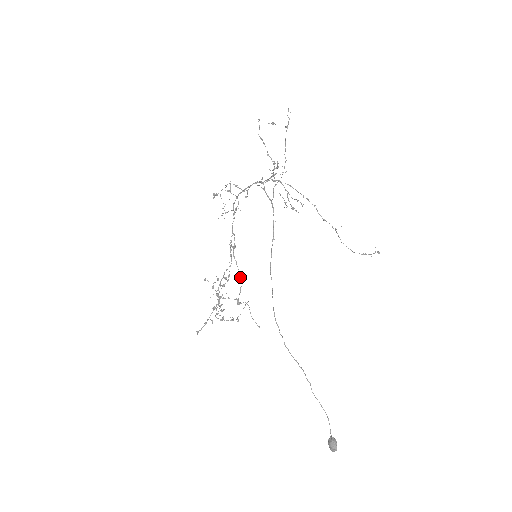
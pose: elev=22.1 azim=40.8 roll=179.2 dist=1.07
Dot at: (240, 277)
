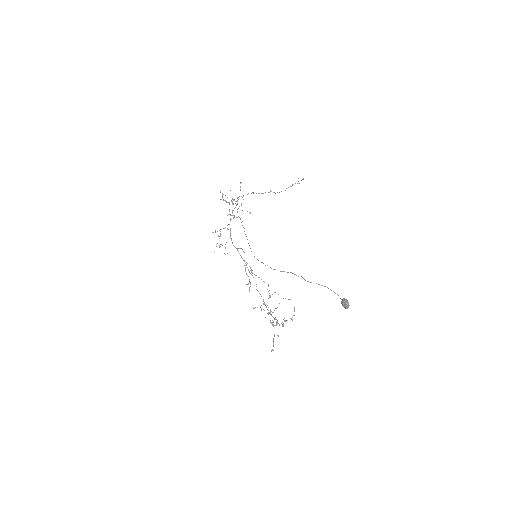
Dot at: occluded
